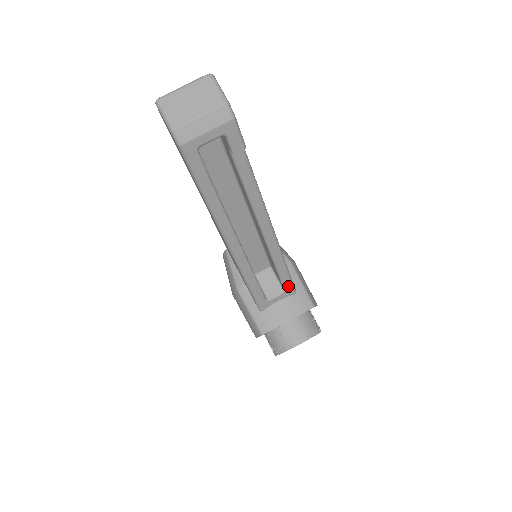
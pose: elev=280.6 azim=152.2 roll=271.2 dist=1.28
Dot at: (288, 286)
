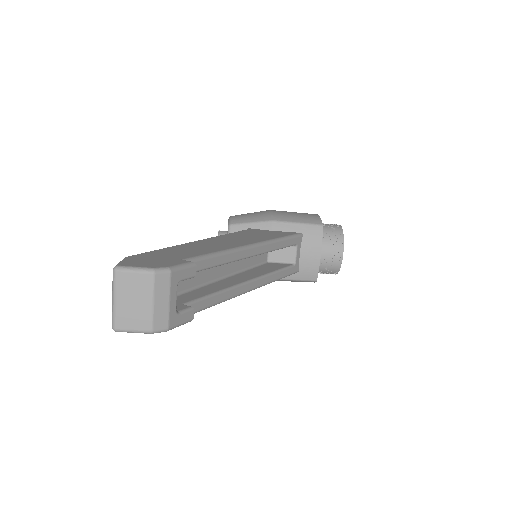
Dot at: (295, 241)
